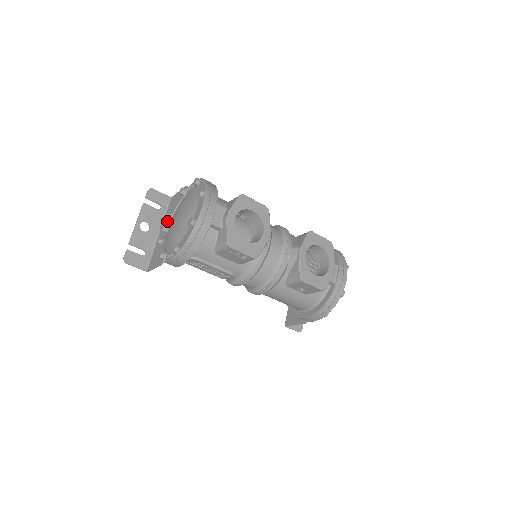
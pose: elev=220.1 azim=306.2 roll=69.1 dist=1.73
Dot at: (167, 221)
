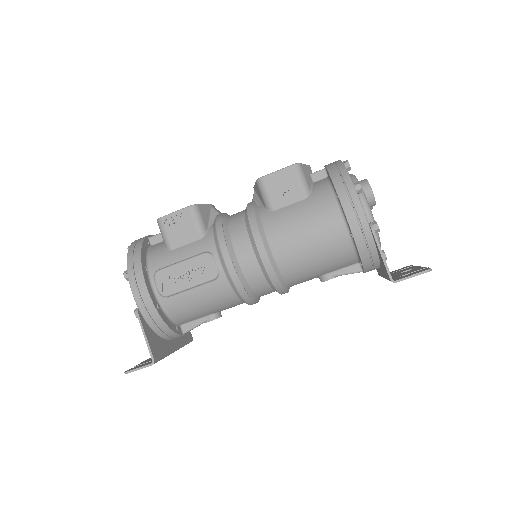
Dot at: occluded
